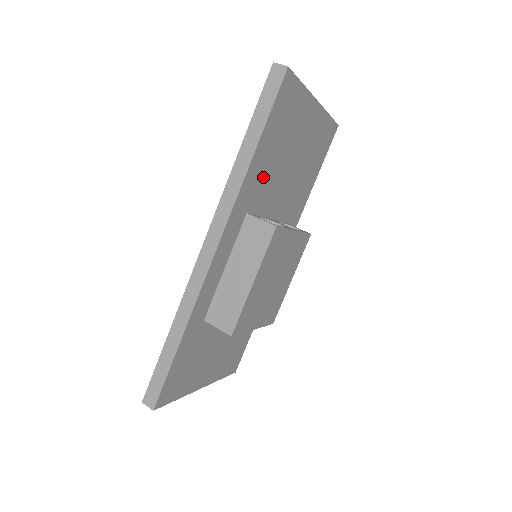
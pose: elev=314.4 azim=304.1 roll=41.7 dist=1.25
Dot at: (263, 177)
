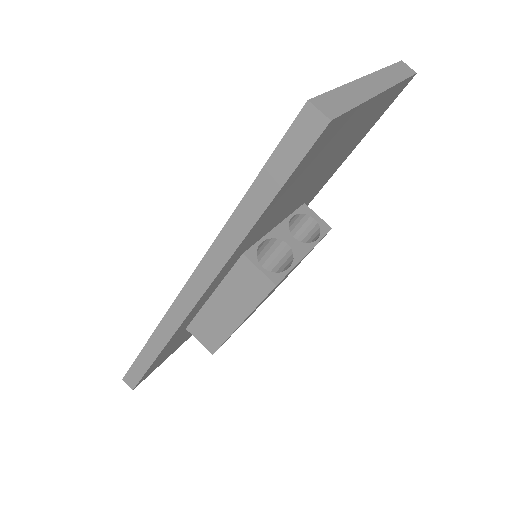
Dot at: (270, 218)
